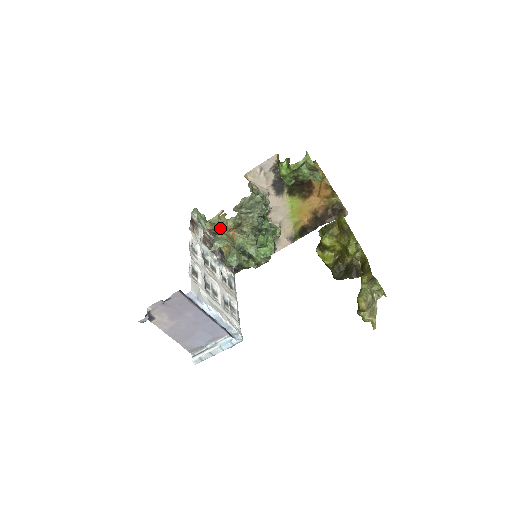
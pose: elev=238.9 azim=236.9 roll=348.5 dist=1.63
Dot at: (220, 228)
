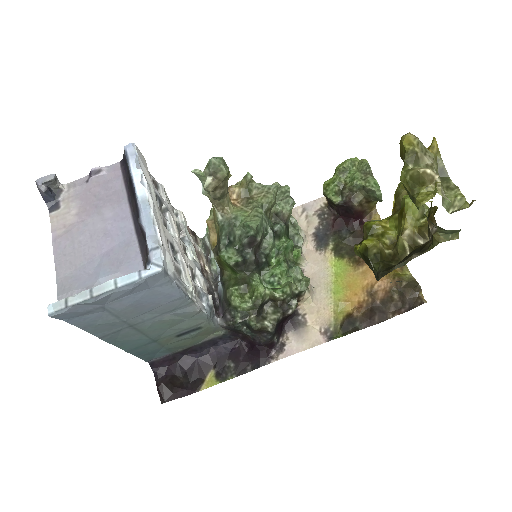
Dot at: occluded
